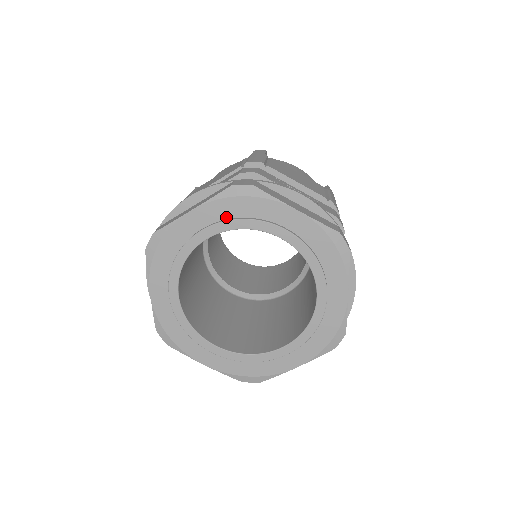
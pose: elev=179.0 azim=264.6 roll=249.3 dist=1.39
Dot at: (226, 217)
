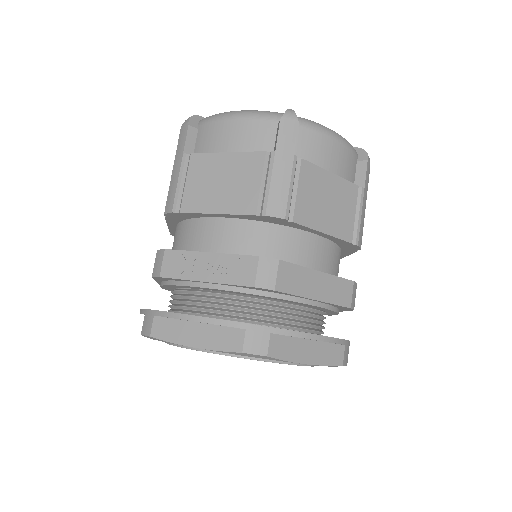
Dot at: occluded
